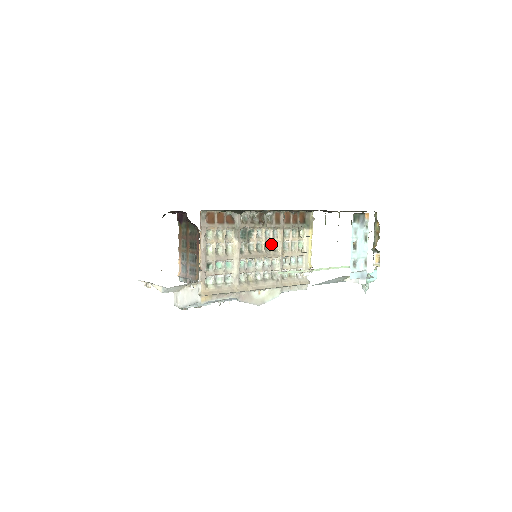
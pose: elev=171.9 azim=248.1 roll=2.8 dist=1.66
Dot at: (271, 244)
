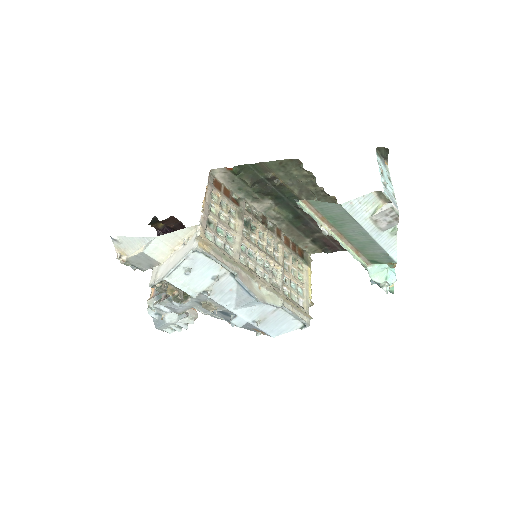
Dot at: (272, 252)
